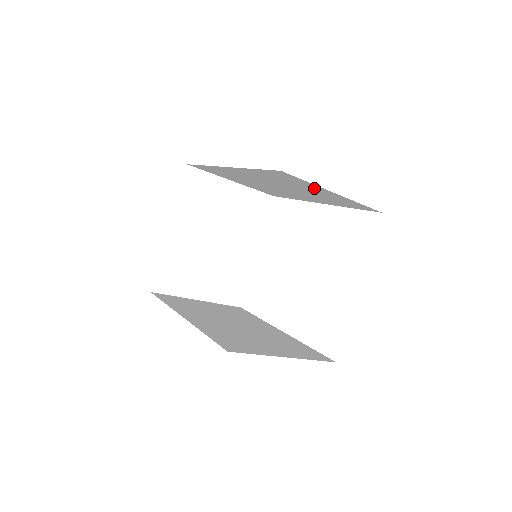
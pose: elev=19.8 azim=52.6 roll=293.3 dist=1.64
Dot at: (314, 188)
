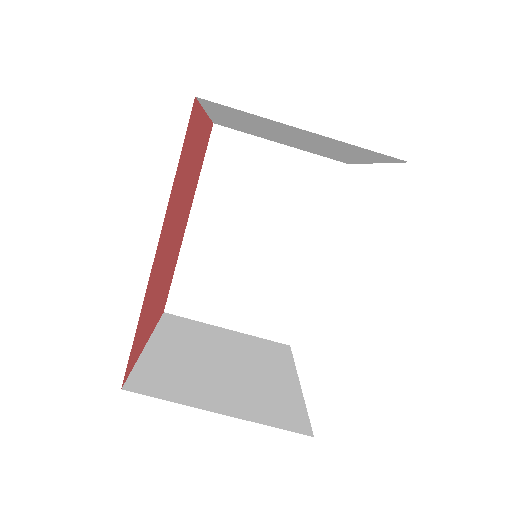
Dot at: (264, 159)
